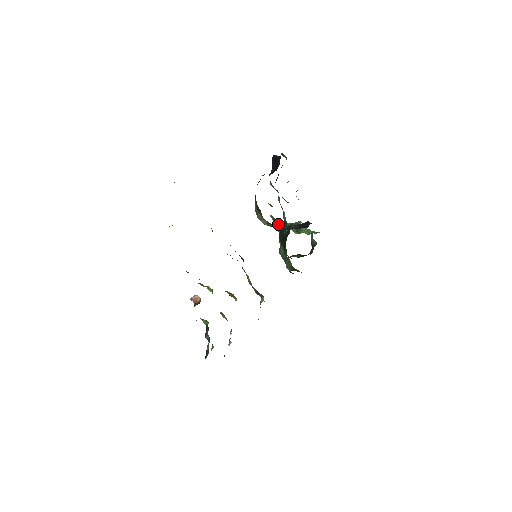
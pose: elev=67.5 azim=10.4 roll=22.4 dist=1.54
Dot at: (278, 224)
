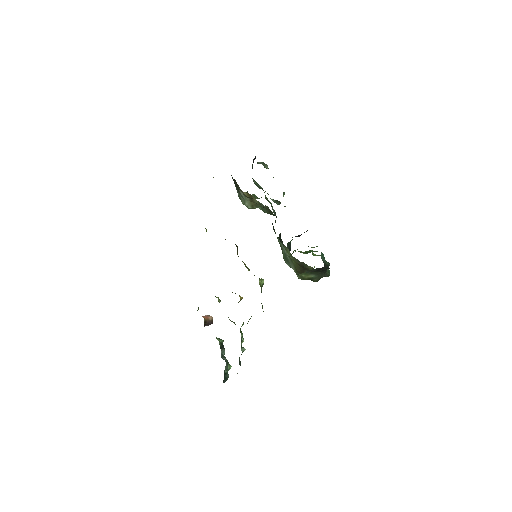
Dot at: (264, 209)
